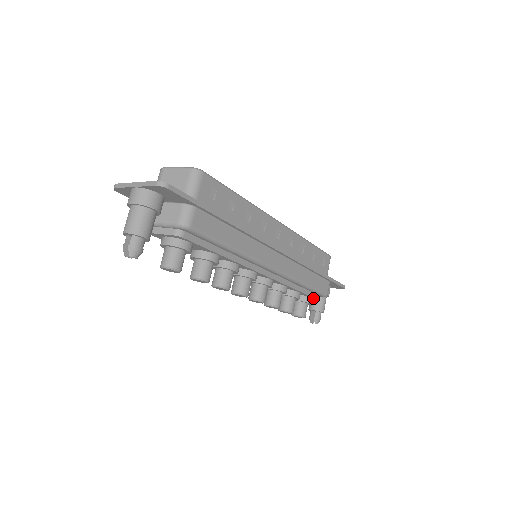
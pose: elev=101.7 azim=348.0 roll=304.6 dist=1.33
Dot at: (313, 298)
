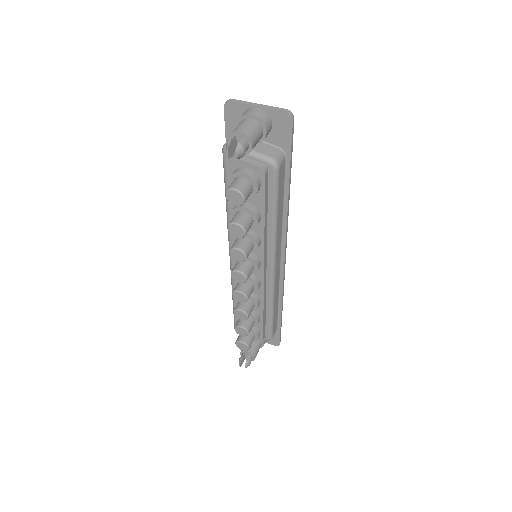
Dot at: (261, 335)
